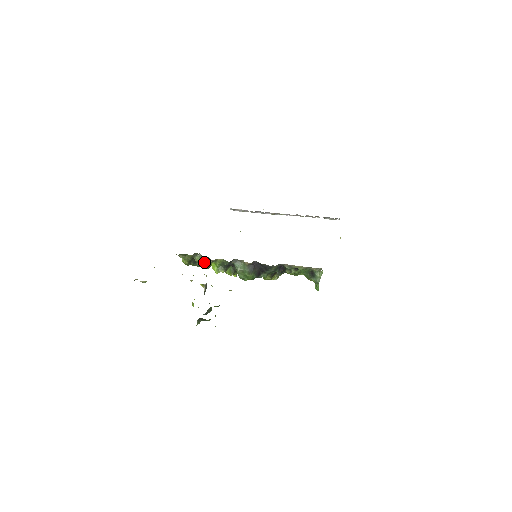
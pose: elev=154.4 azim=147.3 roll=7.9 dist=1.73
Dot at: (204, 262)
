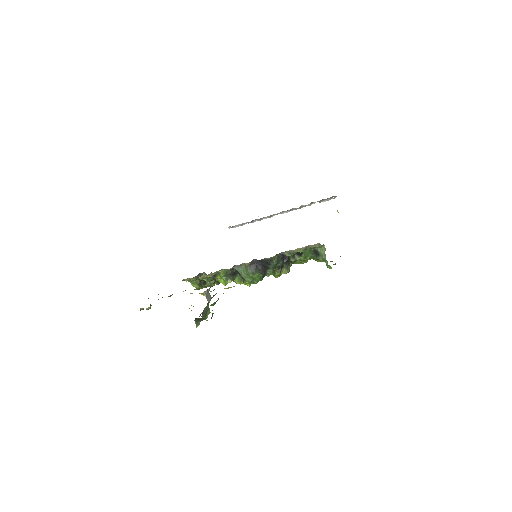
Dot at: (210, 279)
